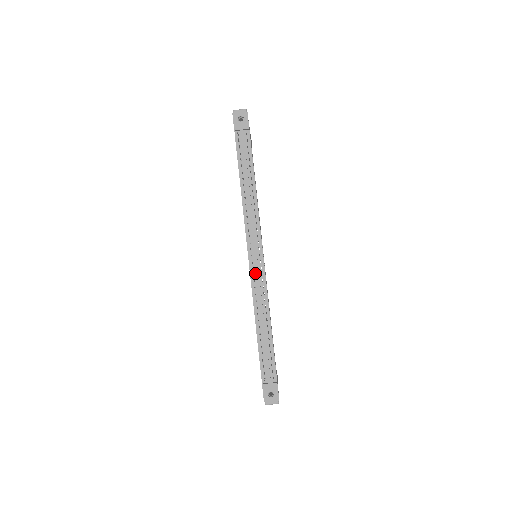
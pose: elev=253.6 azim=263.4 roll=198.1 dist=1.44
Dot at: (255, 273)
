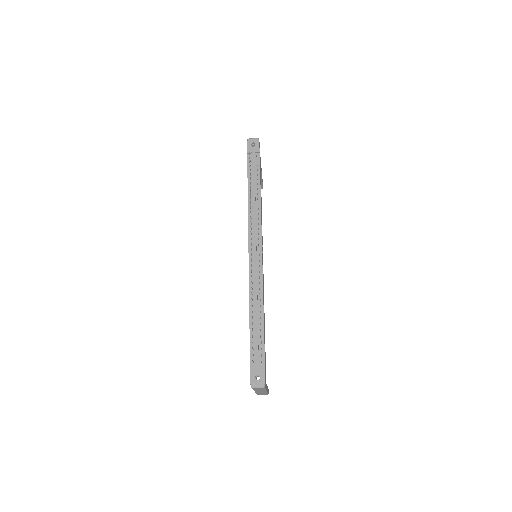
Dot at: (253, 265)
